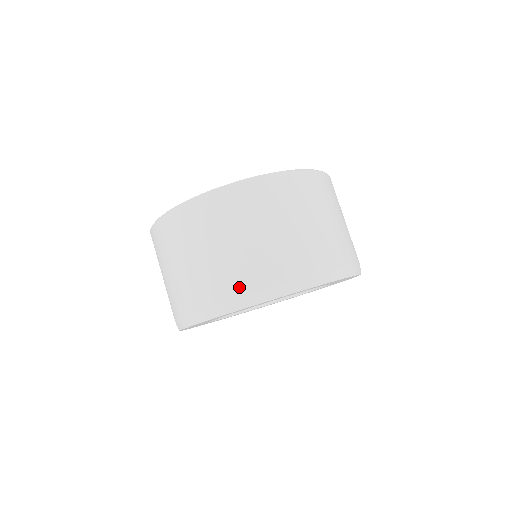
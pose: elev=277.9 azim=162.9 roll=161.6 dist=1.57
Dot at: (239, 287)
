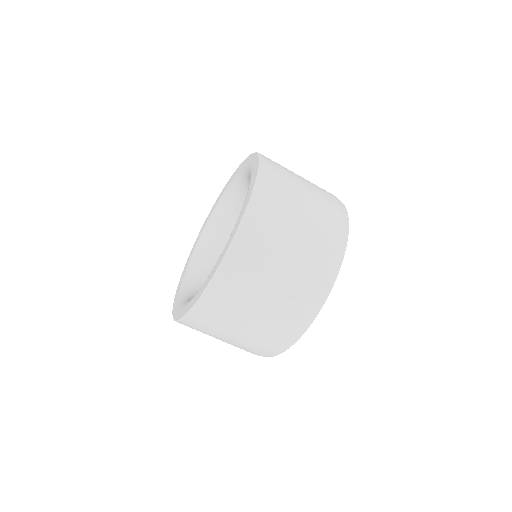
Dot at: (254, 353)
